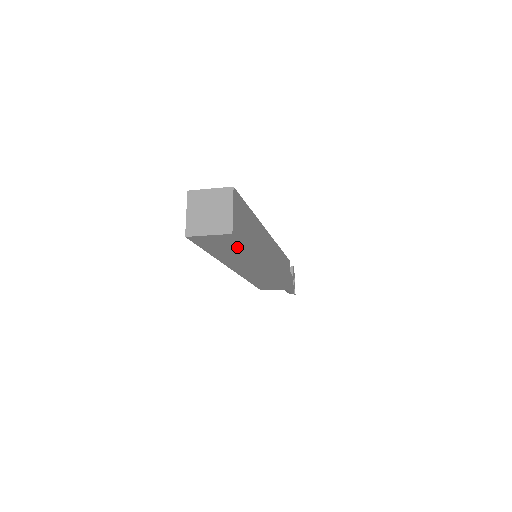
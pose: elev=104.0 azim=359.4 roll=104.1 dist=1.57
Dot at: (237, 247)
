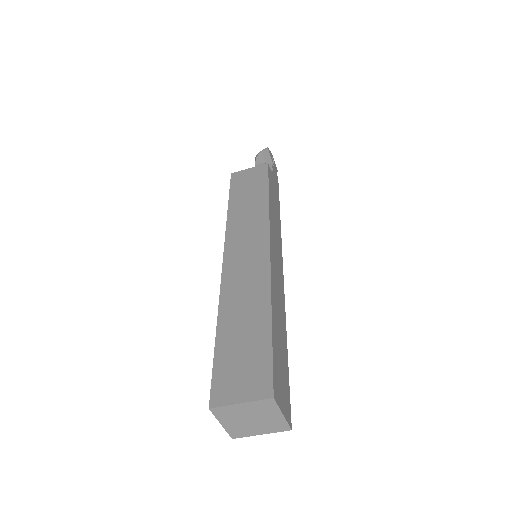
Dot at: occluded
